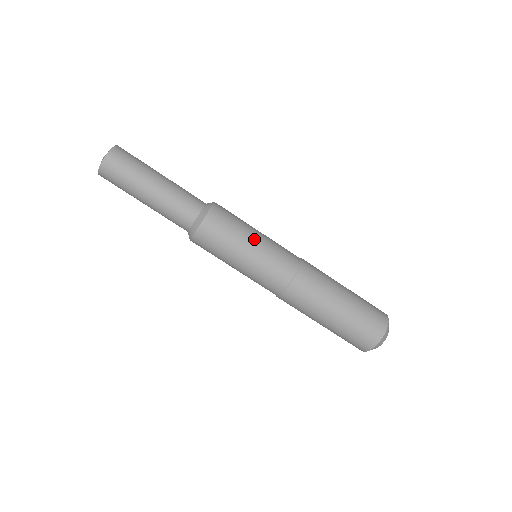
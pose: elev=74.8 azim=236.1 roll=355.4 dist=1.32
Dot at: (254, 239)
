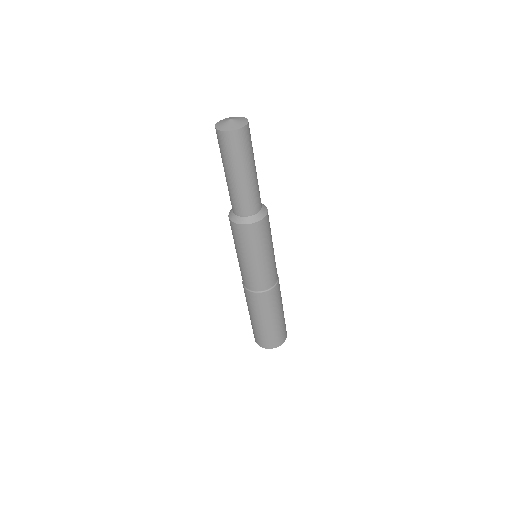
Dot at: (268, 254)
